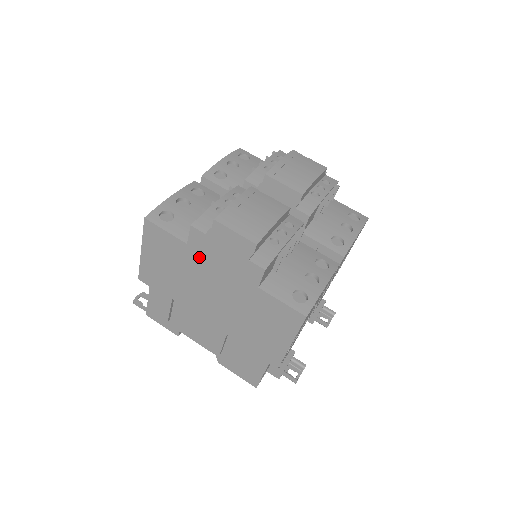
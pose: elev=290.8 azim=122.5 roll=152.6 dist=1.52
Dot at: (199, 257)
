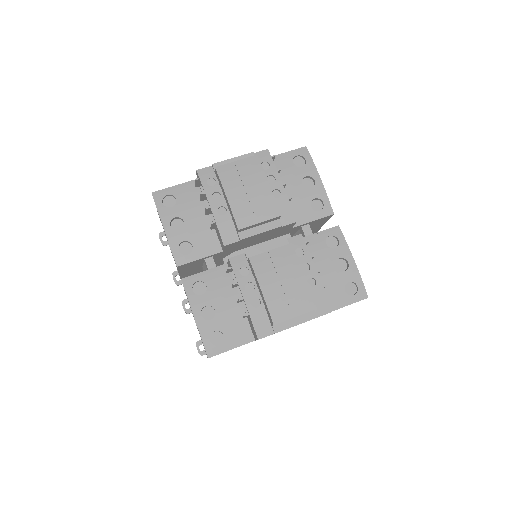
Dot at: occluded
